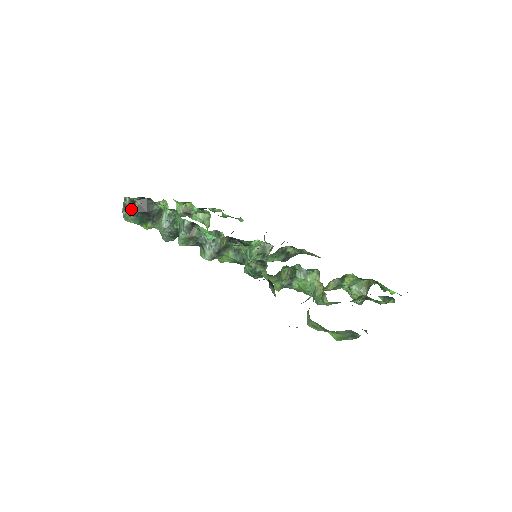
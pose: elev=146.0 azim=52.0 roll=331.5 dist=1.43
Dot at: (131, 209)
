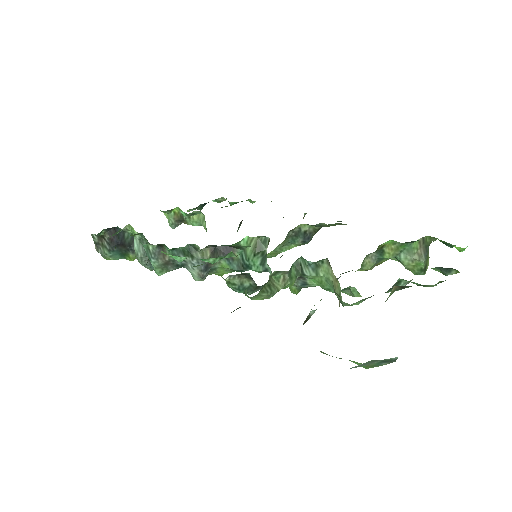
Dot at: (103, 246)
